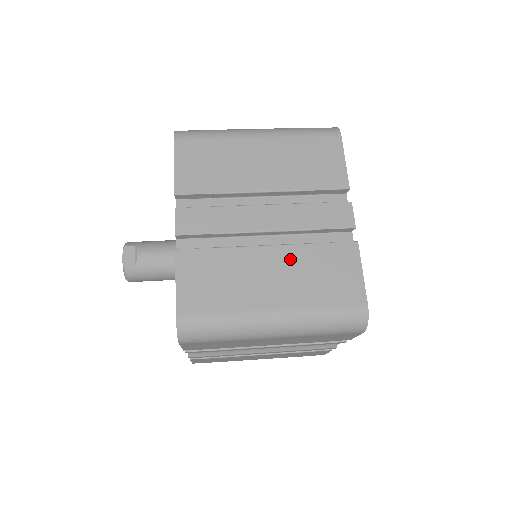
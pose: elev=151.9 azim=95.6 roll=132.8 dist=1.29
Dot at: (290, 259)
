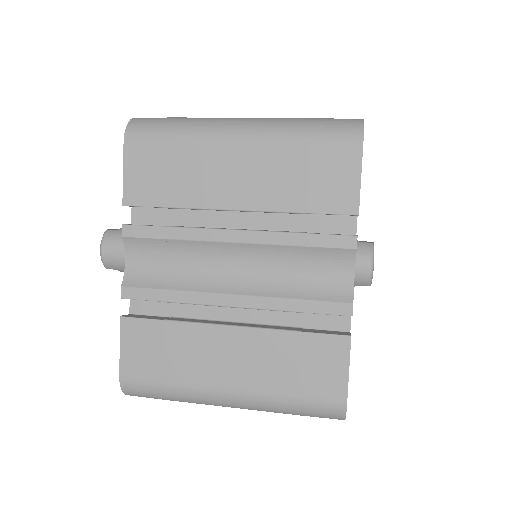
Dot at: occluded
